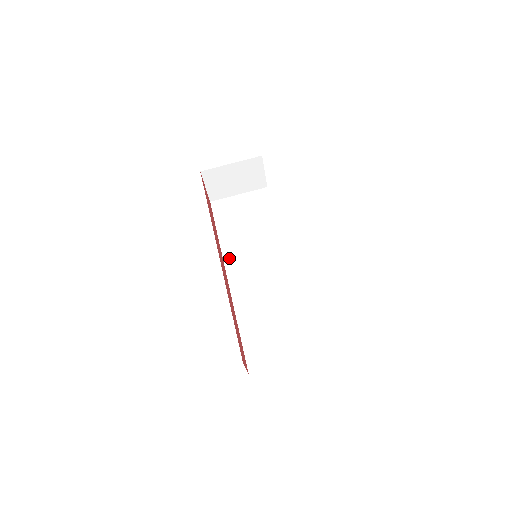
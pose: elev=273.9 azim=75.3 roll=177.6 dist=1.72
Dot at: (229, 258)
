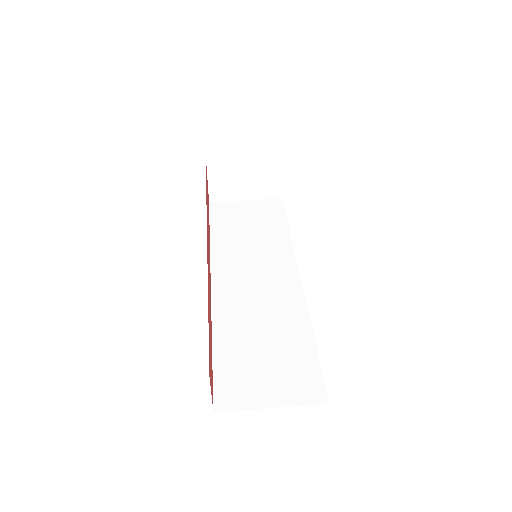
Dot at: (219, 261)
